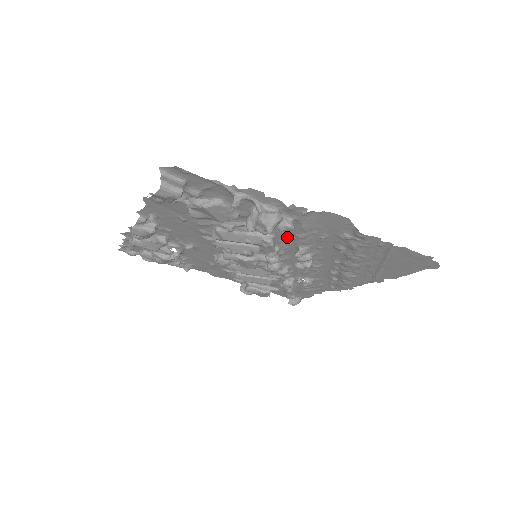
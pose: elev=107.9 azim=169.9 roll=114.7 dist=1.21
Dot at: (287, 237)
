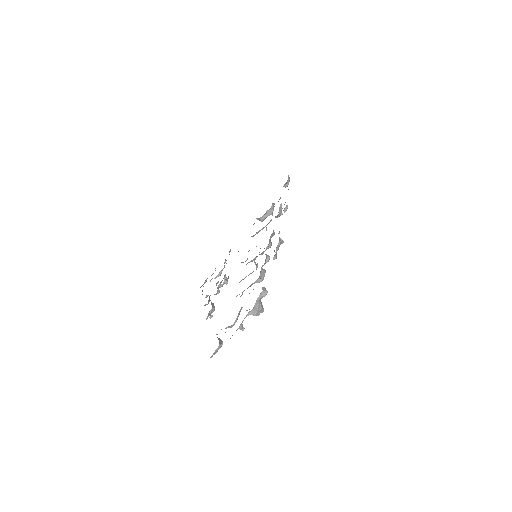
Dot at: occluded
